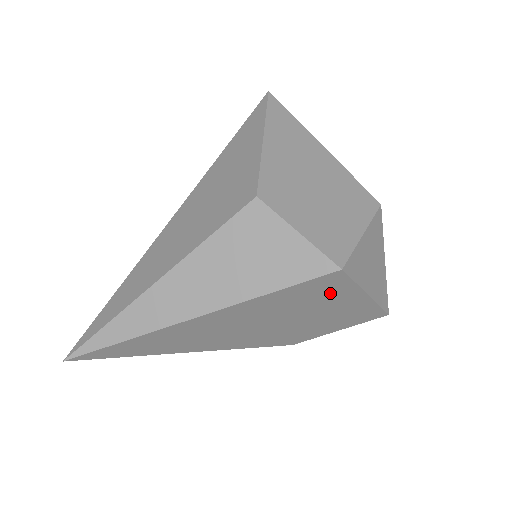
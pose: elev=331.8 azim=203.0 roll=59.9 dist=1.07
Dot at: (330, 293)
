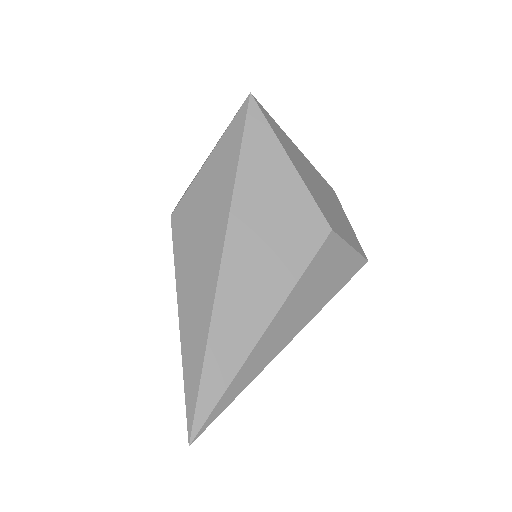
Dot at: occluded
